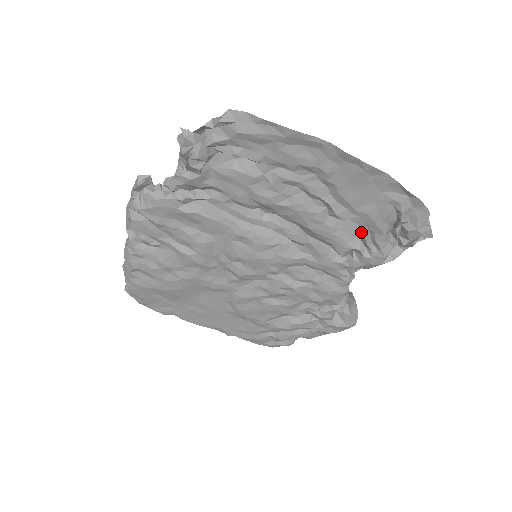
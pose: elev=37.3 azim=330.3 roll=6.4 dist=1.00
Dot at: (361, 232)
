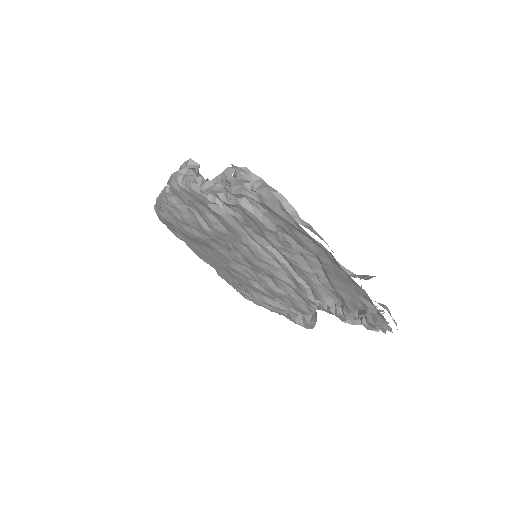
Dot at: (334, 299)
